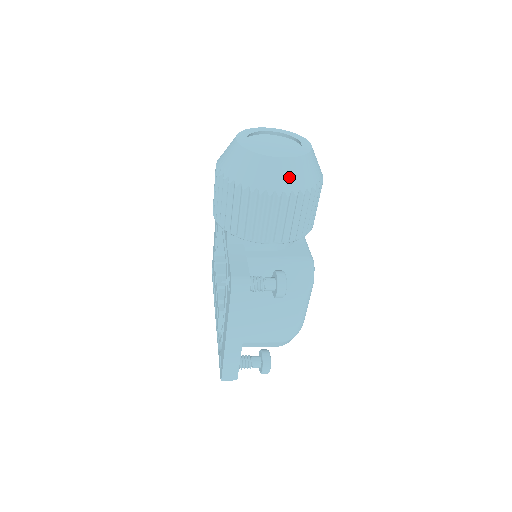
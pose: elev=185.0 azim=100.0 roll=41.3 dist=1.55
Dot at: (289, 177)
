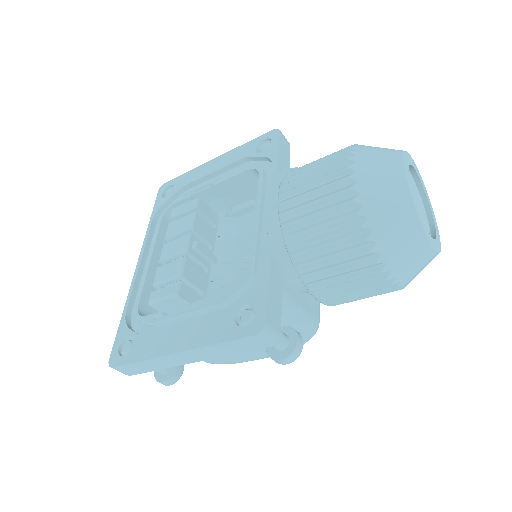
Dot at: (413, 268)
